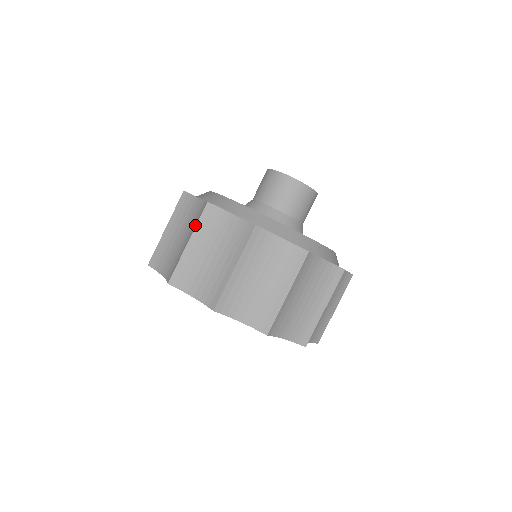
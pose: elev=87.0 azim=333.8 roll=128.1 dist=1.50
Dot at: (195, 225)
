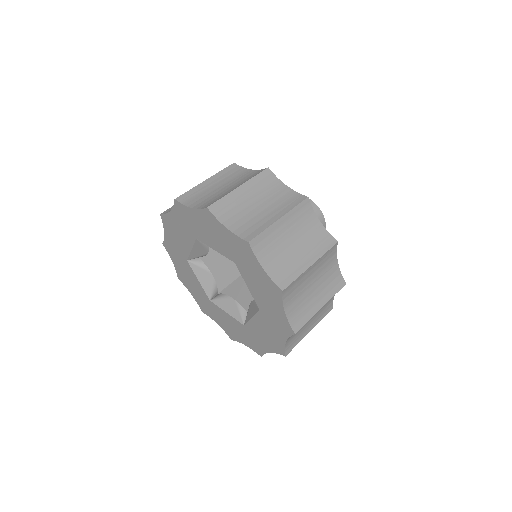
Dot at: (250, 178)
